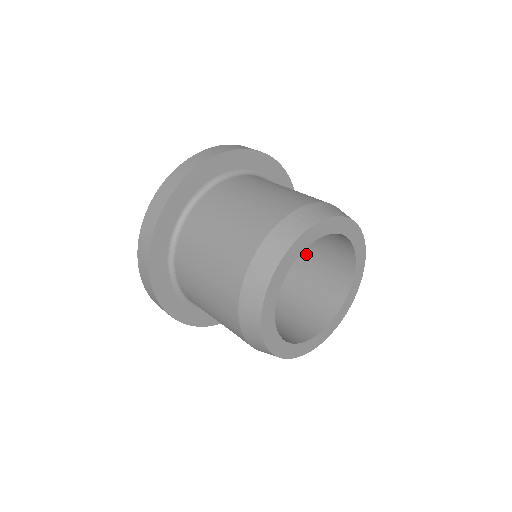
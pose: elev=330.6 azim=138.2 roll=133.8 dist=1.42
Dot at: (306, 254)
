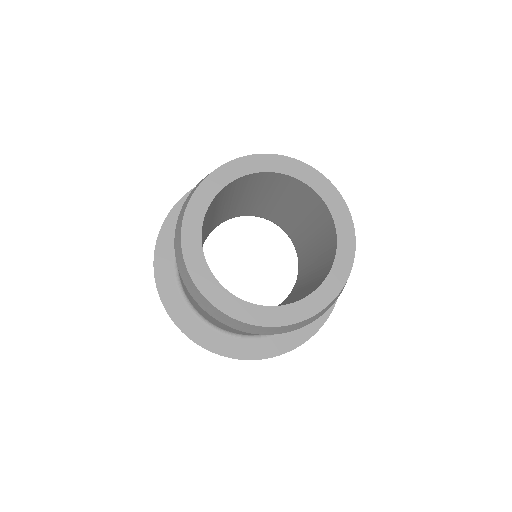
Dot at: (301, 217)
